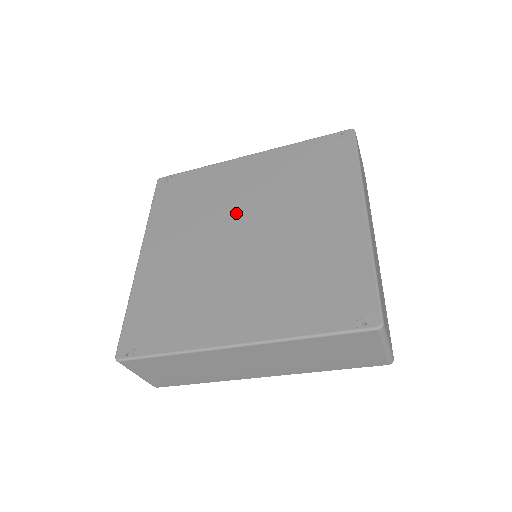
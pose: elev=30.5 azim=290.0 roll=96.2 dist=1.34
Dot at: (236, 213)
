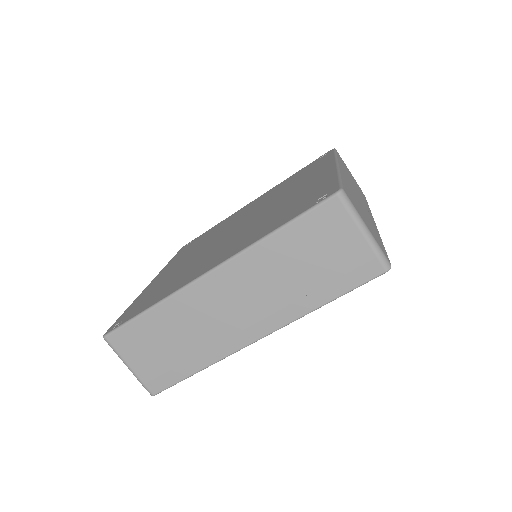
Dot at: (234, 224)
